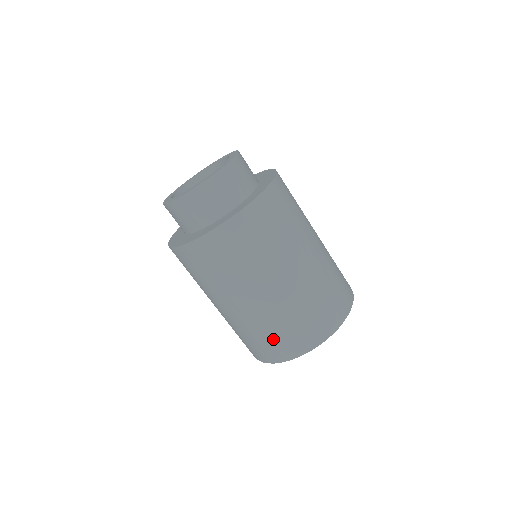
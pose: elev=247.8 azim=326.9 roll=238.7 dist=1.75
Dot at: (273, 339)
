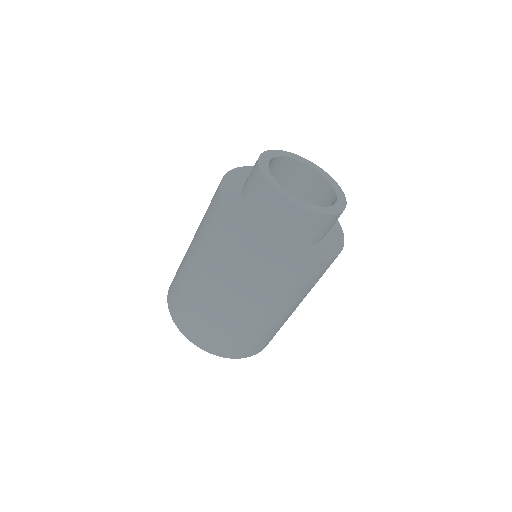
Dot at: (240, 342)
